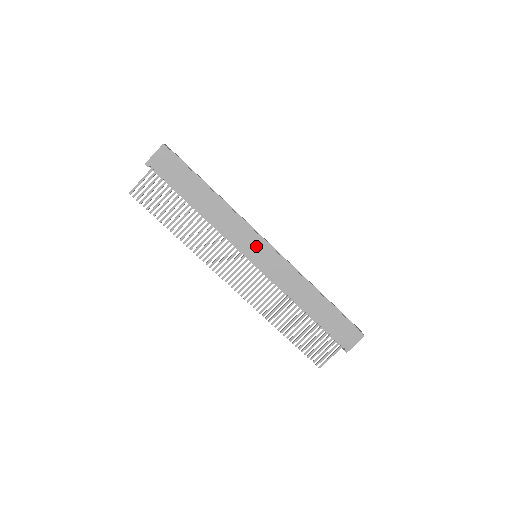
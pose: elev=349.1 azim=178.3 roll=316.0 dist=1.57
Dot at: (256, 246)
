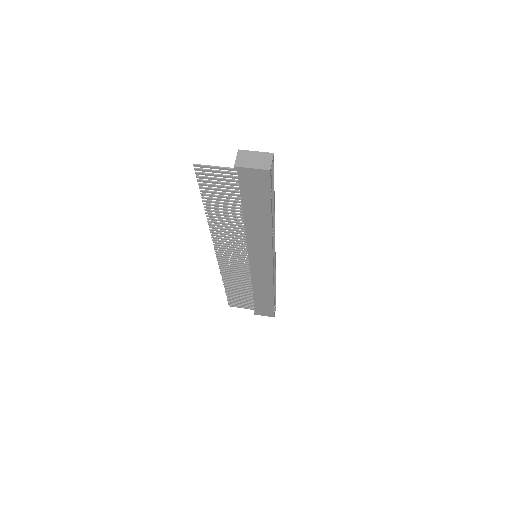
Dot at: (263, 259)
